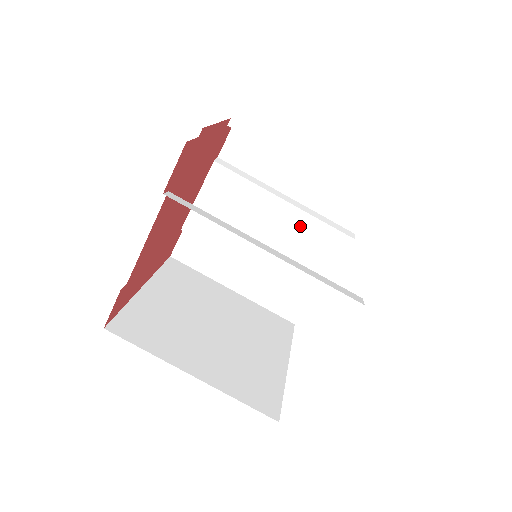
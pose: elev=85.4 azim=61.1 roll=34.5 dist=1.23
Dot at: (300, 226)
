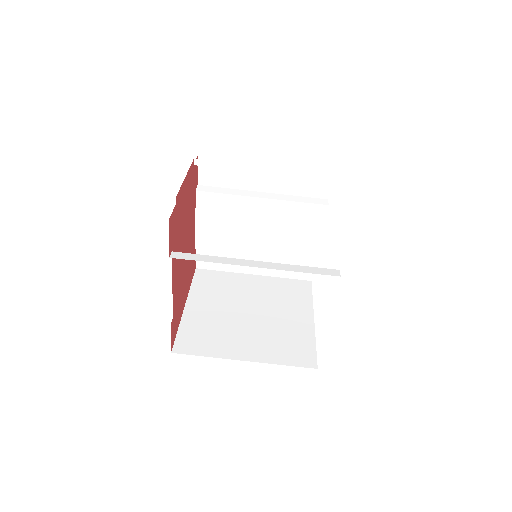
Dot at: (283, 212)
